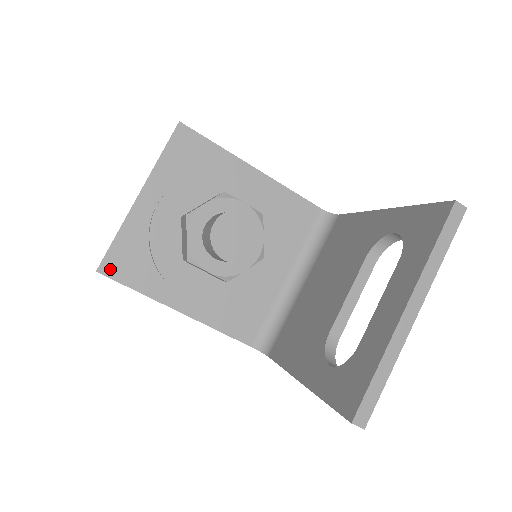
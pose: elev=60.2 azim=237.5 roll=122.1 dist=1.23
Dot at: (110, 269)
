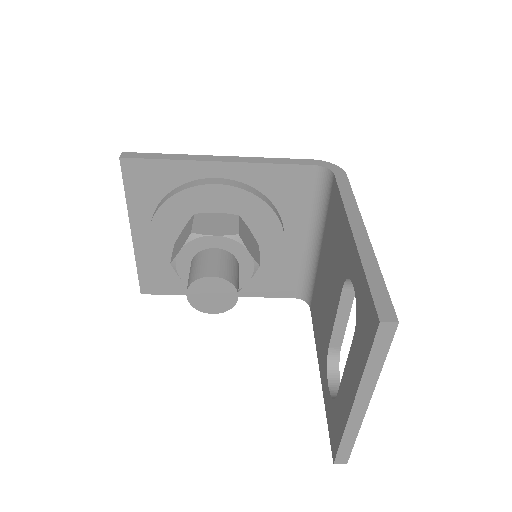
Dot at: (149, 289)
